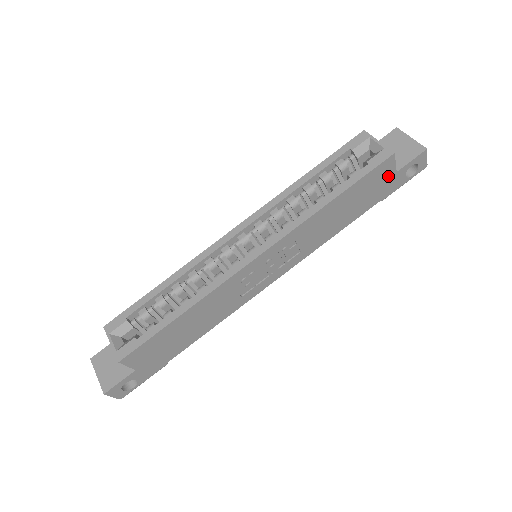
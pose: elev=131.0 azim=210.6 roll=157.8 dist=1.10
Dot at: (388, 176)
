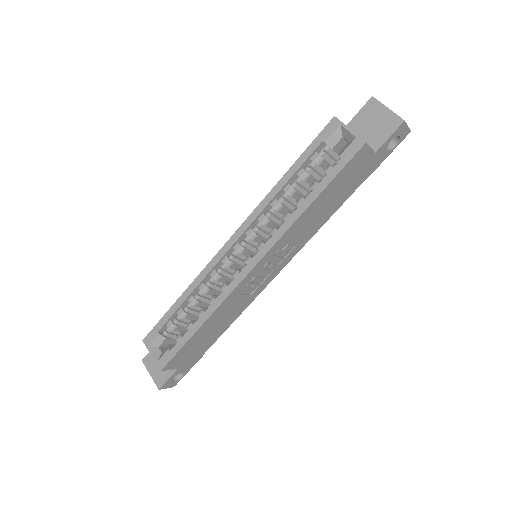
Dot at: (367, 160)
